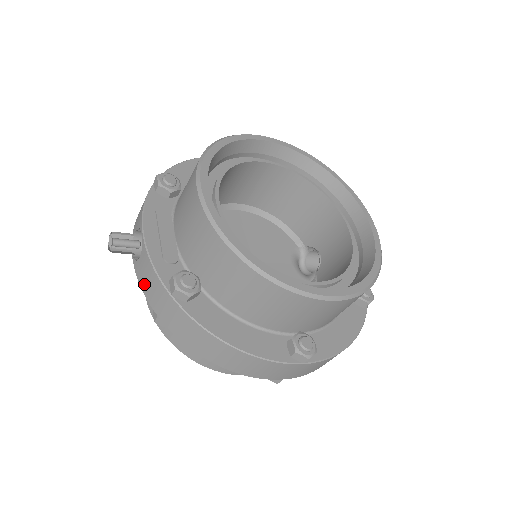
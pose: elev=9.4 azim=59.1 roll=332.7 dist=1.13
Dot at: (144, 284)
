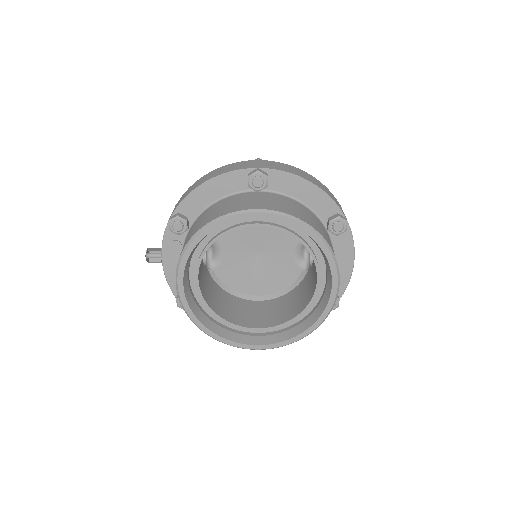
Dot at: occluded
